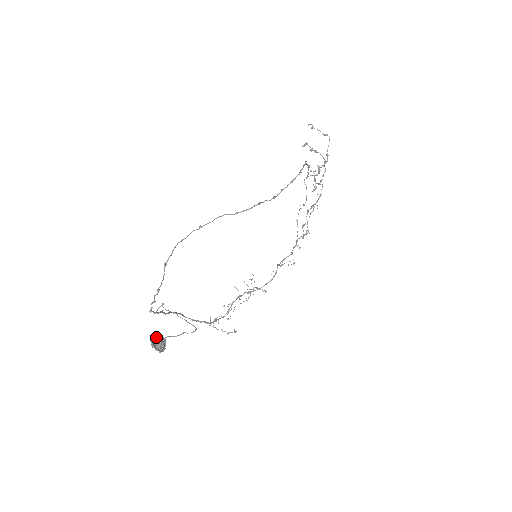
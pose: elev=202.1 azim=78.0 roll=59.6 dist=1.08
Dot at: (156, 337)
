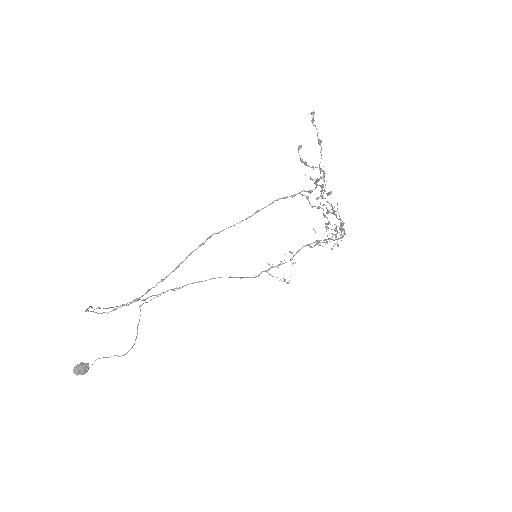
Dot at: (78, 367)
